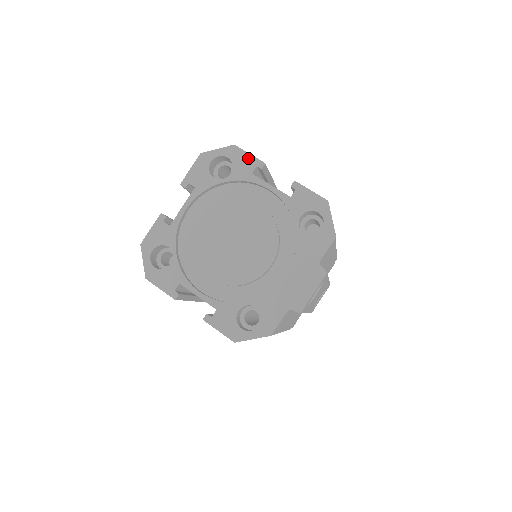
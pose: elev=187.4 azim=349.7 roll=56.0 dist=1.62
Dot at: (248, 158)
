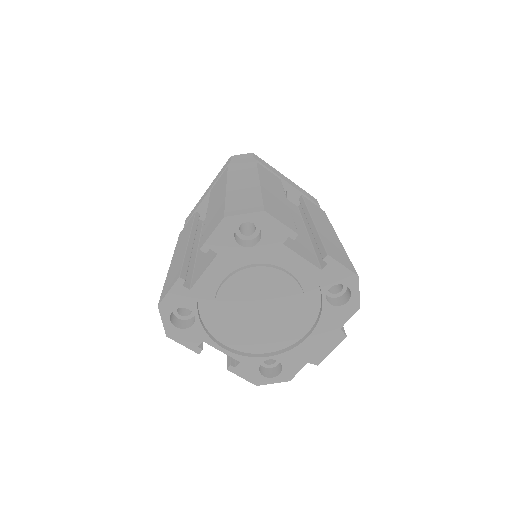
Dot at: (280, 227)
